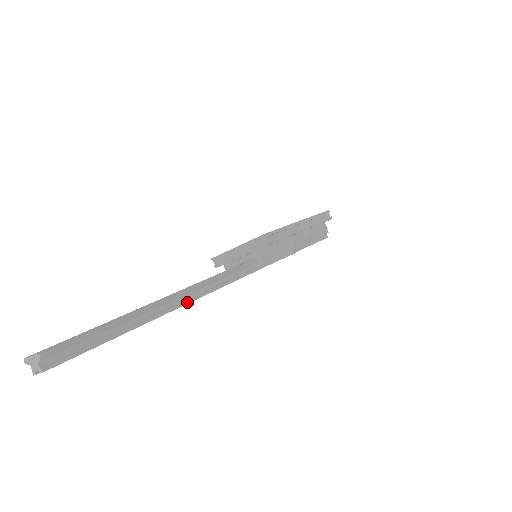
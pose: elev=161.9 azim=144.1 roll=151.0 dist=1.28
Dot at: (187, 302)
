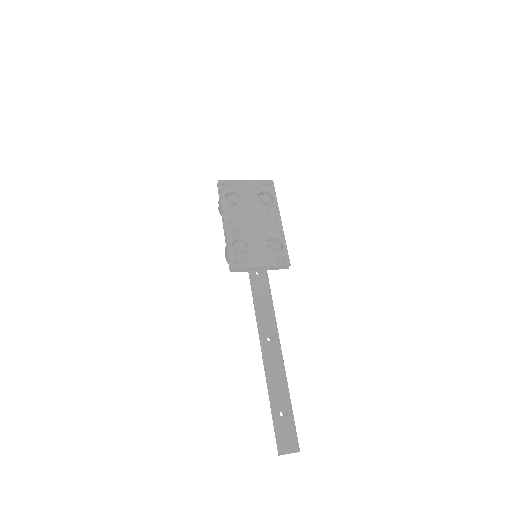
Dot at: occluded
